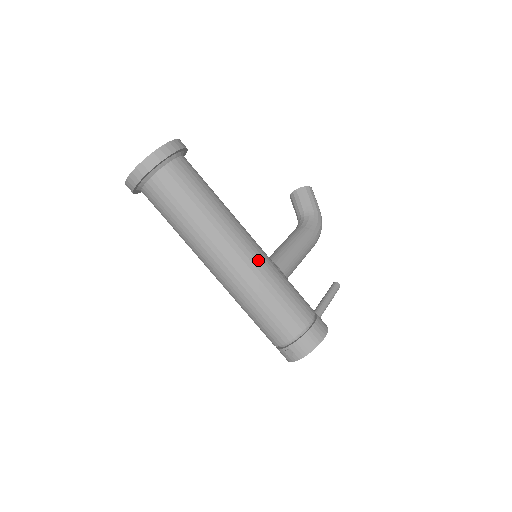
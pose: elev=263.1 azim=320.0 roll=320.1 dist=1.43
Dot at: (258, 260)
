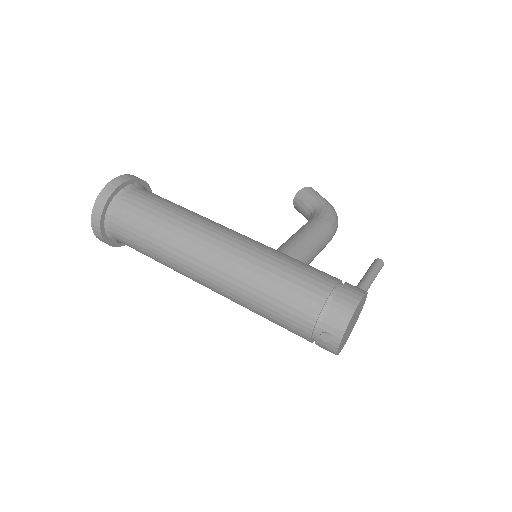
Dot at: (244, 245)
